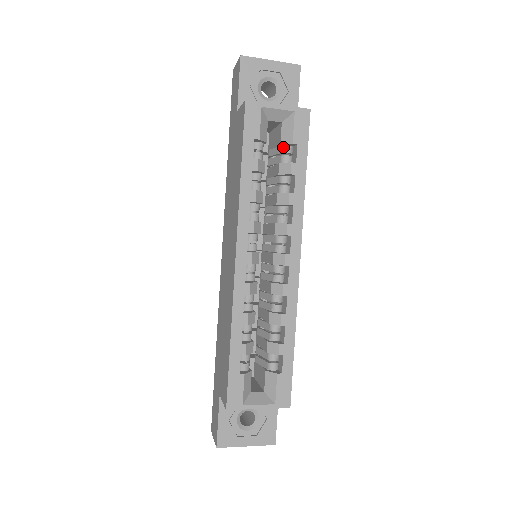
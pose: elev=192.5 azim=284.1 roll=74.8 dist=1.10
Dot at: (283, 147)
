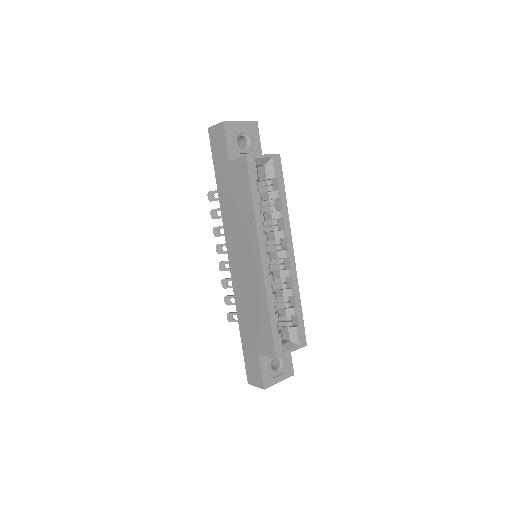
Dot at: (268, 181)
